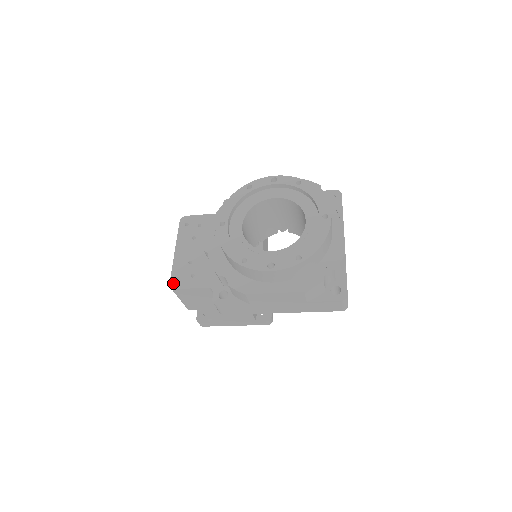
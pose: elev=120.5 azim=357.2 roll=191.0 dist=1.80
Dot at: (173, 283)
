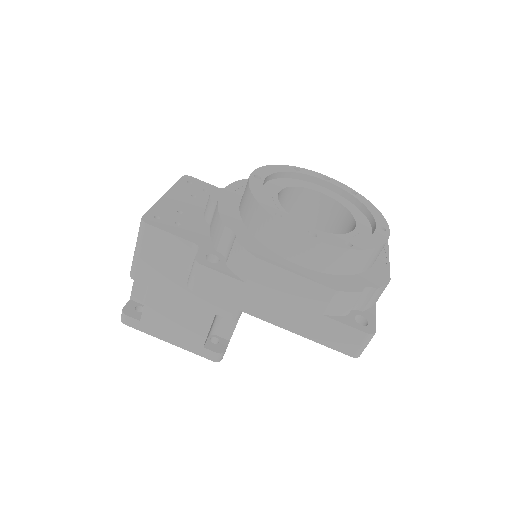
Dot at: (148, 217)
